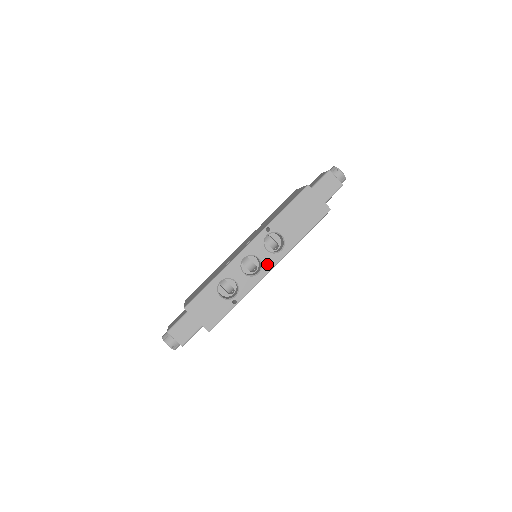
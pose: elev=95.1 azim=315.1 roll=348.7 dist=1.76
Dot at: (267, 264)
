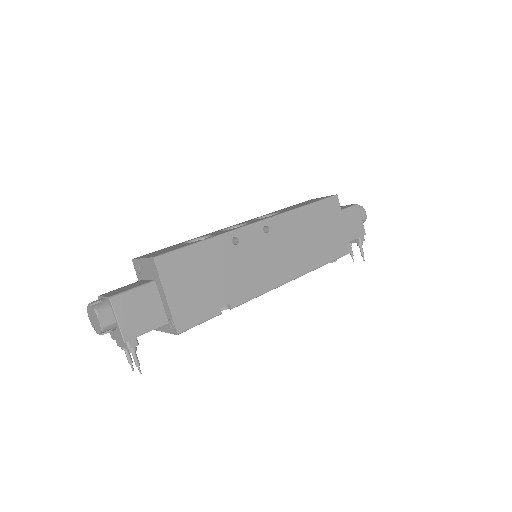
Dot at: (255, 221)
